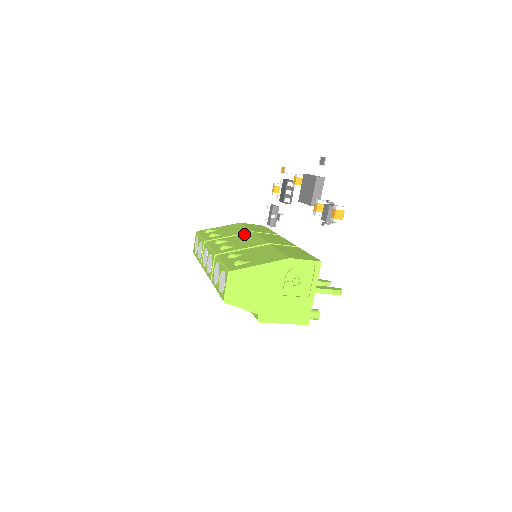
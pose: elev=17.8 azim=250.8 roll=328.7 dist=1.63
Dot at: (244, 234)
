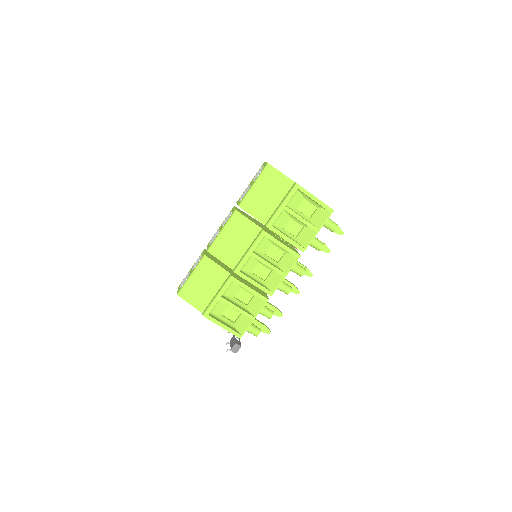
Dot at: occluded
